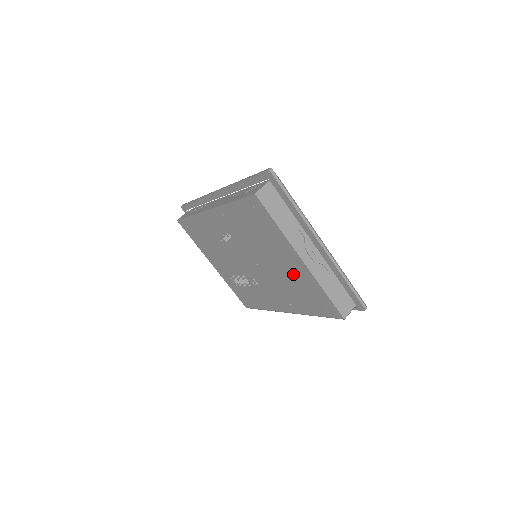
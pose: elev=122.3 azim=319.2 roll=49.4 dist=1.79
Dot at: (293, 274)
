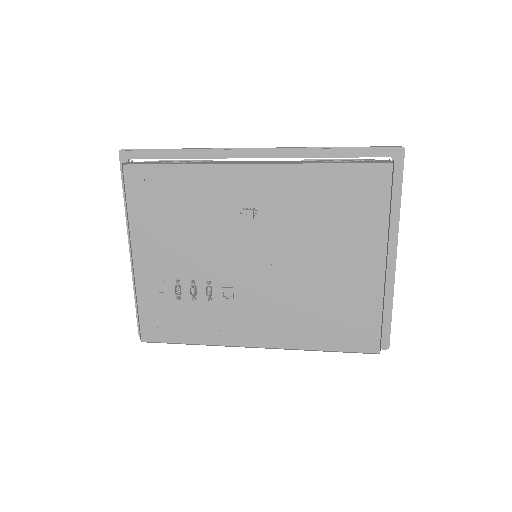
Dot at: (343, 284)
